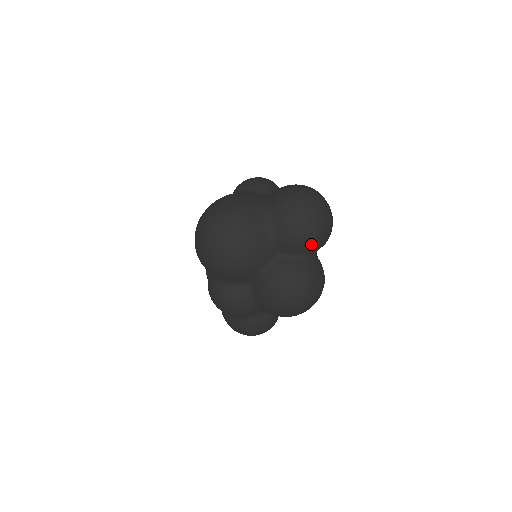
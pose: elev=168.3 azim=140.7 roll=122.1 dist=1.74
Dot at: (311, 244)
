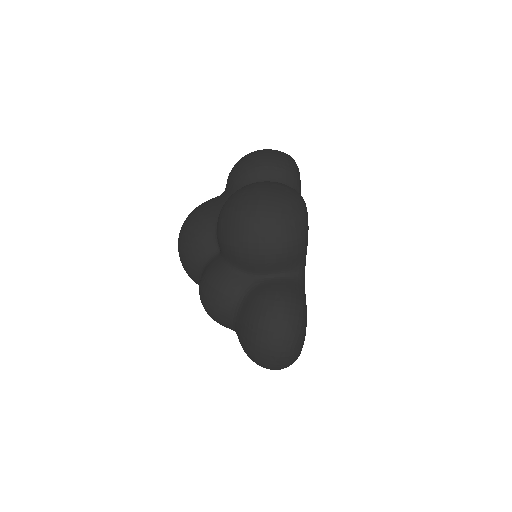
Dot at: (252, 168)
